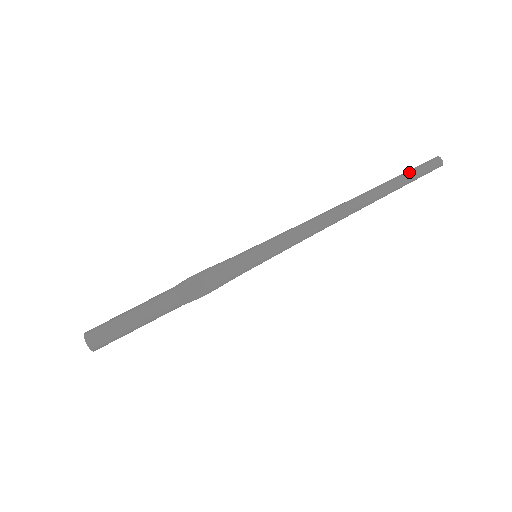
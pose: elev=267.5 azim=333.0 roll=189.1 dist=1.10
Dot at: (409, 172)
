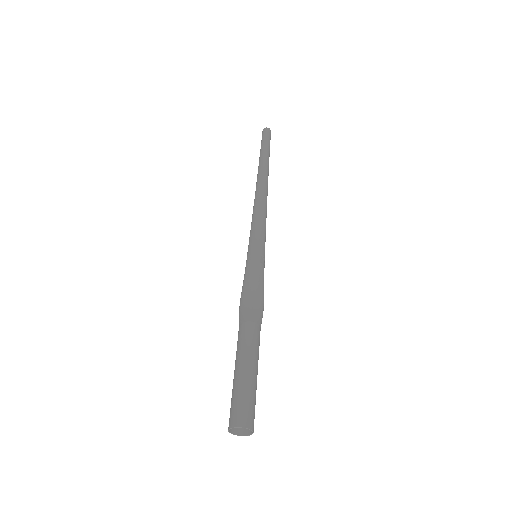
Dot at: (262, 146)
